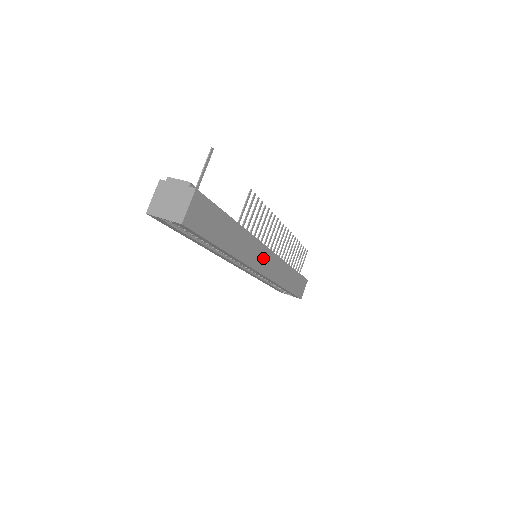
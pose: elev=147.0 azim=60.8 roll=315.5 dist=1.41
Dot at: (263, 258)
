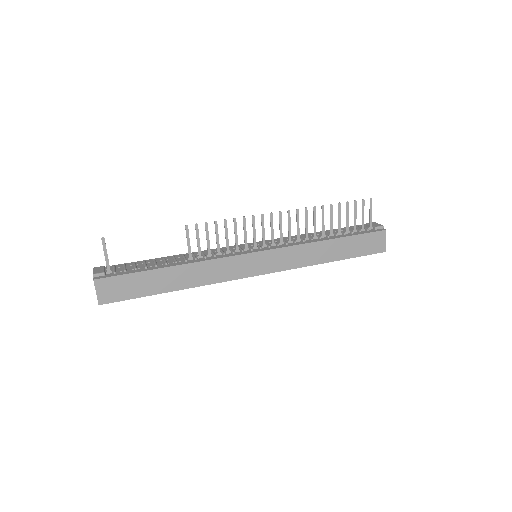
Dot at: (248, 264)
